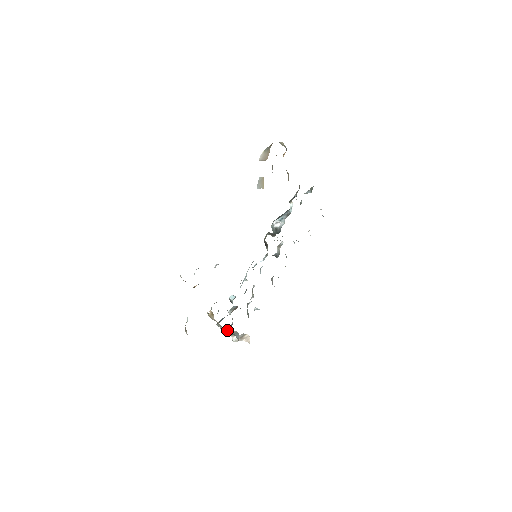
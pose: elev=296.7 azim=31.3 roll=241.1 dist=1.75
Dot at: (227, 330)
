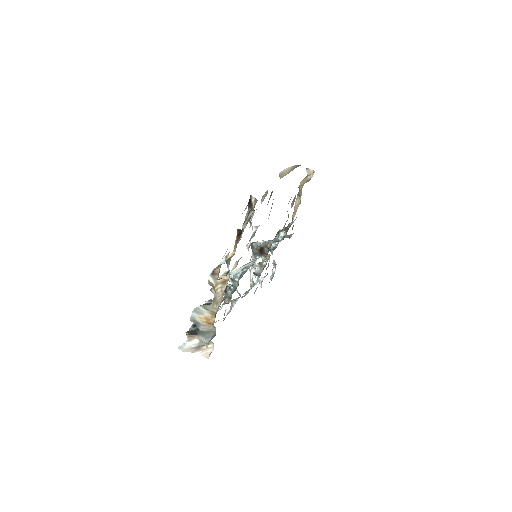
Dot at: (212, 319)
